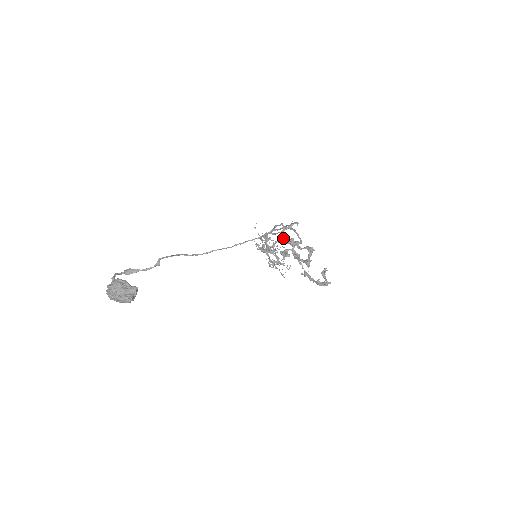
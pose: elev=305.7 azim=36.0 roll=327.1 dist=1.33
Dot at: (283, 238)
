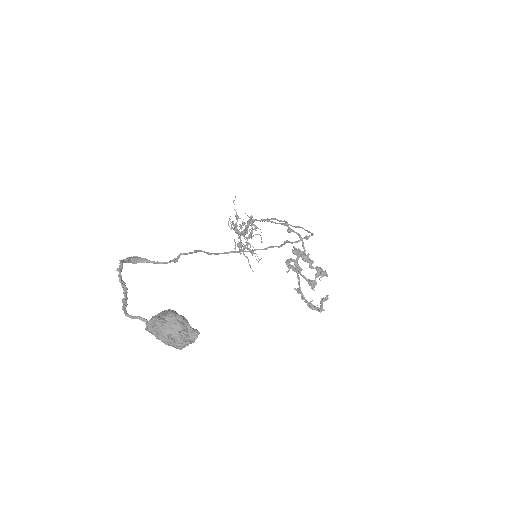
Dot at: (294, 247)
